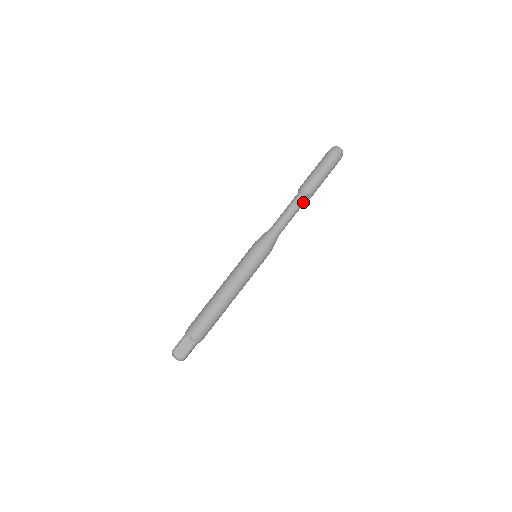
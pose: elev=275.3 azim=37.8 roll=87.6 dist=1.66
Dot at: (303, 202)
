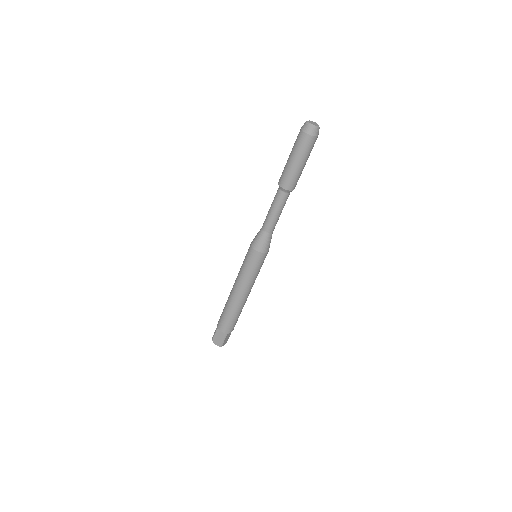
Dot at: (285, 197)
